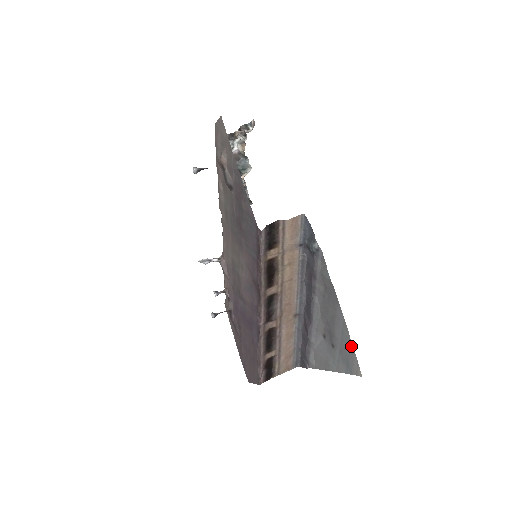
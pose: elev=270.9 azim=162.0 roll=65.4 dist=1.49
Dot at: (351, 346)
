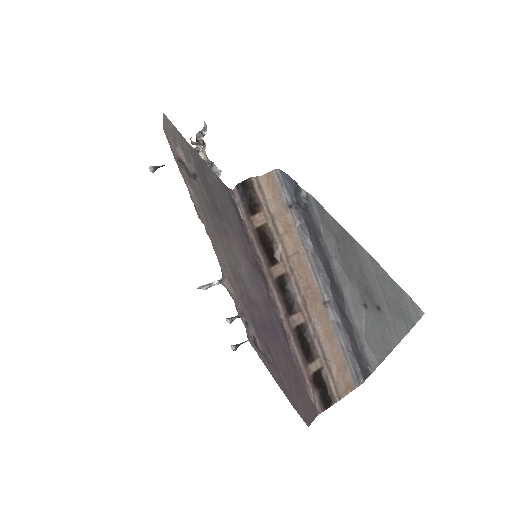
Dot at: (393, 283)
